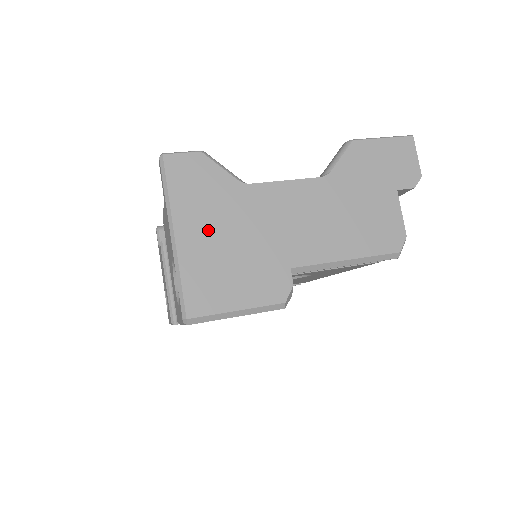
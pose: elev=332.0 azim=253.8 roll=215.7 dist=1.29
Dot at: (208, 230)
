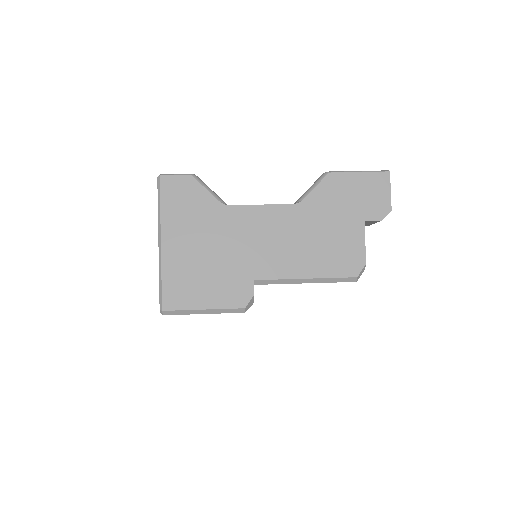
Dot at: (189, 241)
